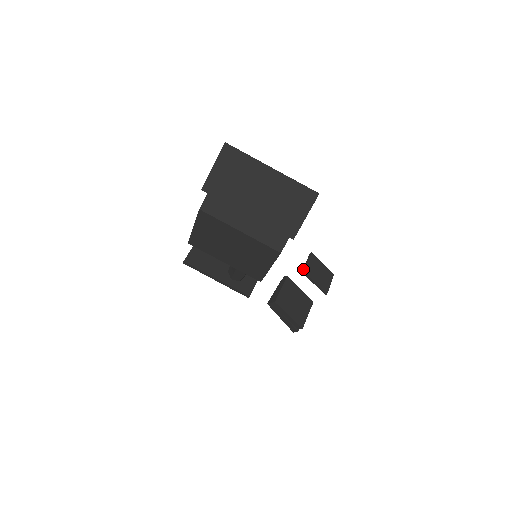
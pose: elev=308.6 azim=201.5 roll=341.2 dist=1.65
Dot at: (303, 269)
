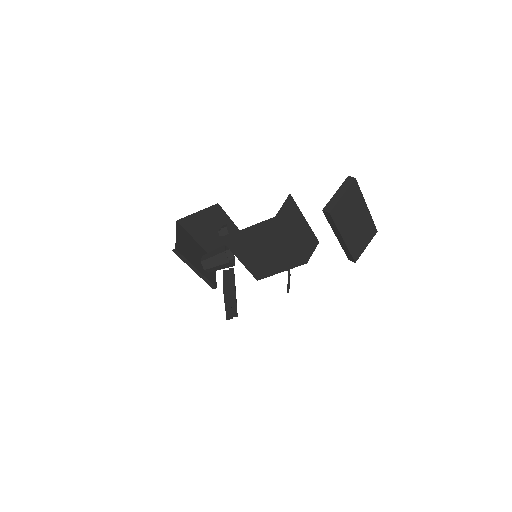
Dot at: (288, 272)
